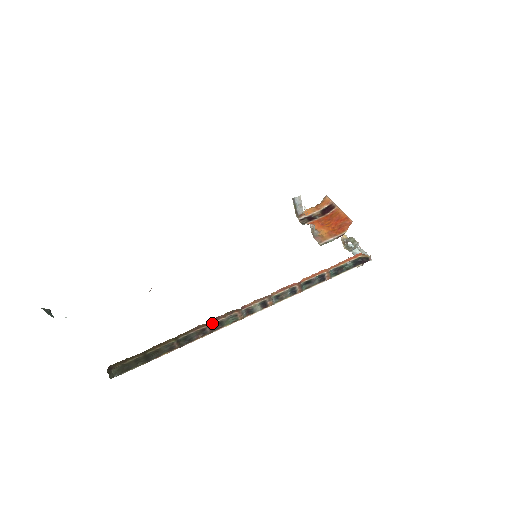
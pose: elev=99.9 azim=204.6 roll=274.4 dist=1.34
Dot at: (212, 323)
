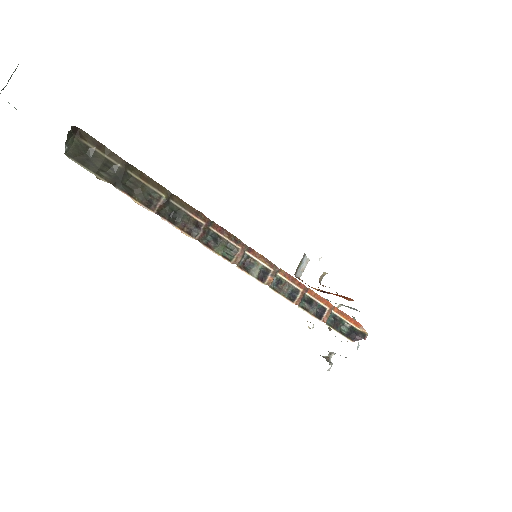
Dot at: (212, 229)
